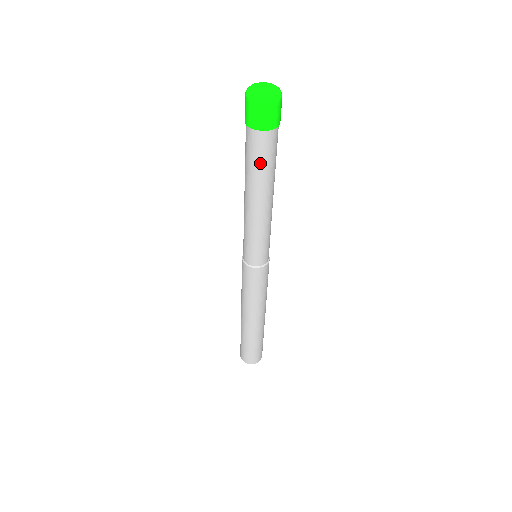
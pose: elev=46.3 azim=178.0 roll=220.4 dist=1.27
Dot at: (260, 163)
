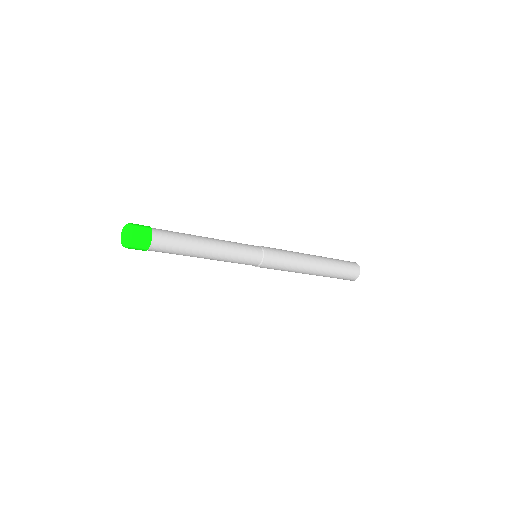
Dot at: (171, 253)
